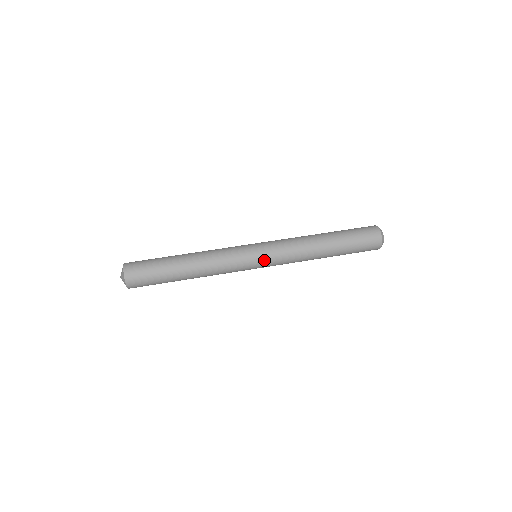
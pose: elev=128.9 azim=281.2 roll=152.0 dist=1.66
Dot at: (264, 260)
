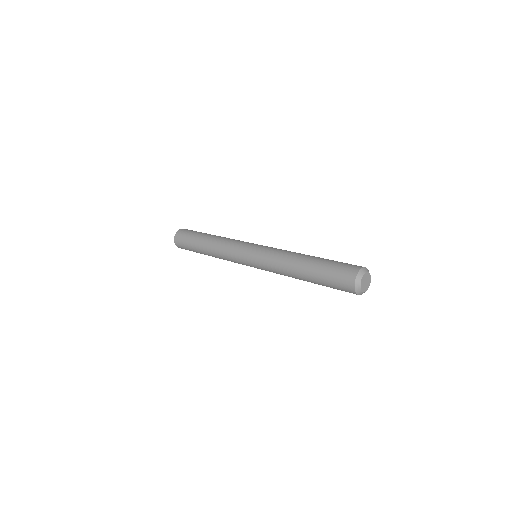
Dot at: (259, 246)
